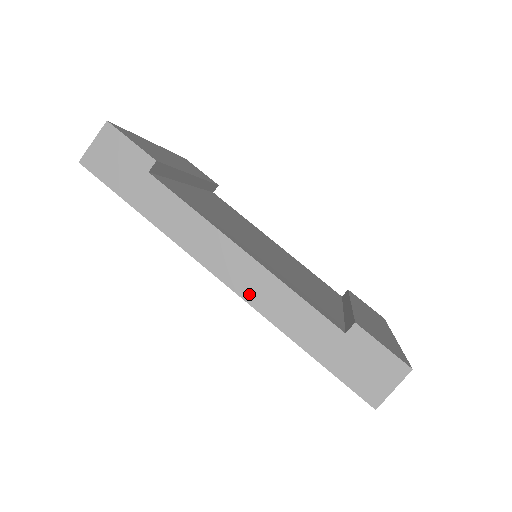
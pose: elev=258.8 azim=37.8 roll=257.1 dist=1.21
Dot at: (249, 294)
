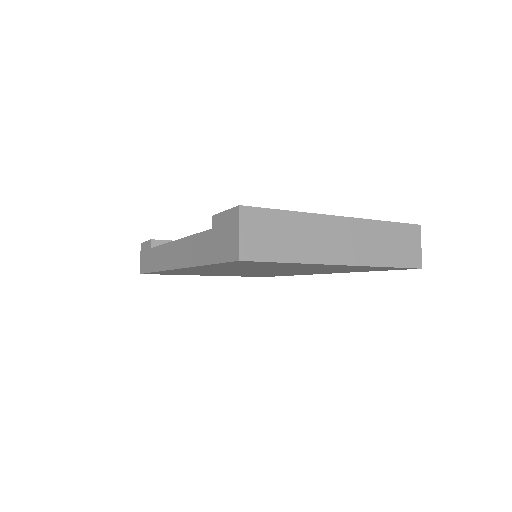
Dot at: (182, 262)
